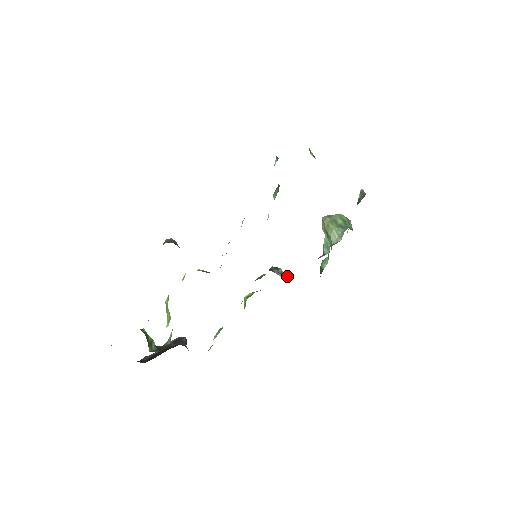
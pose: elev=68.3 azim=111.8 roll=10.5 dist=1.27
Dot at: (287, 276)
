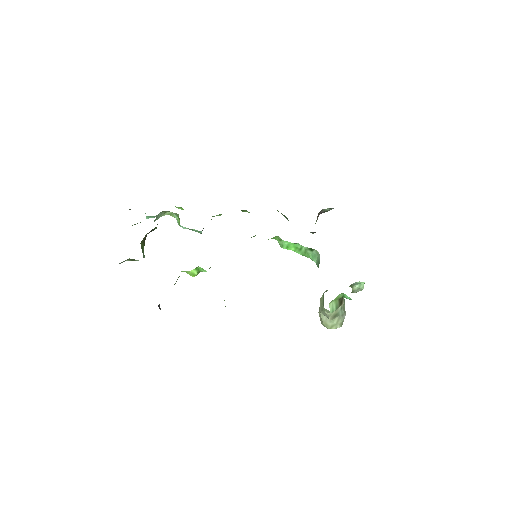
Dot at: occluded
